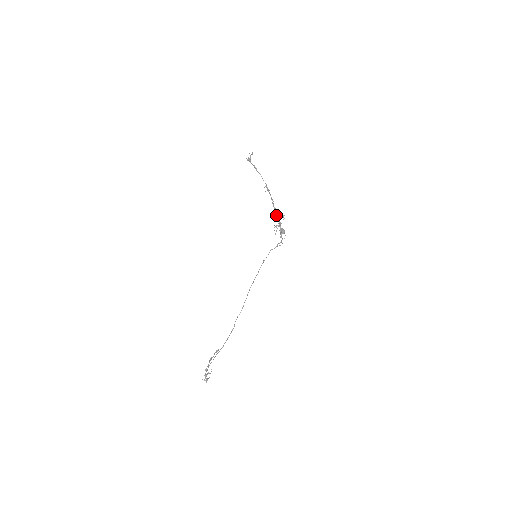
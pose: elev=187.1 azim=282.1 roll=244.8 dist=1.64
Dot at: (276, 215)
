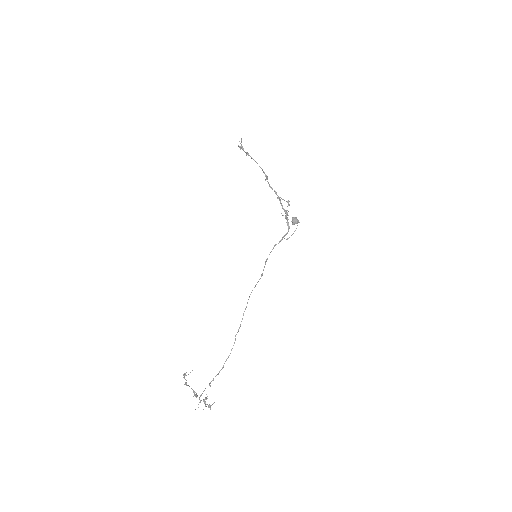
Dot at: (280, 203)
